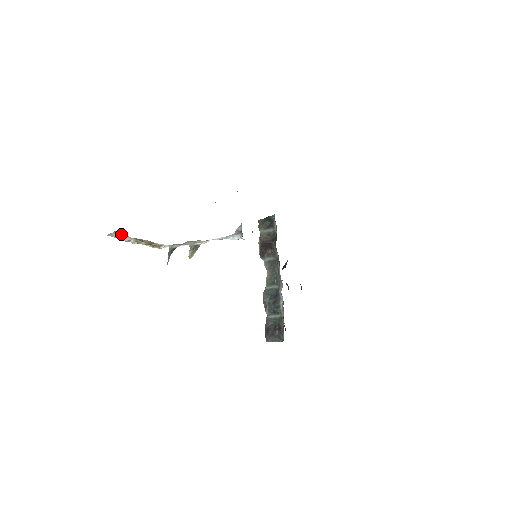
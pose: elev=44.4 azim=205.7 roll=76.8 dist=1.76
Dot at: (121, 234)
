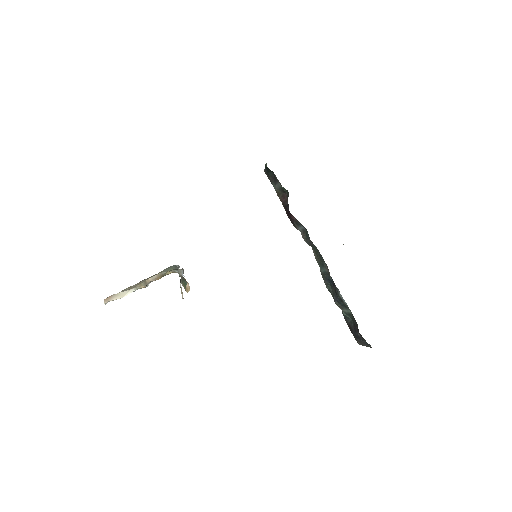
Dot at: (117, 295)
